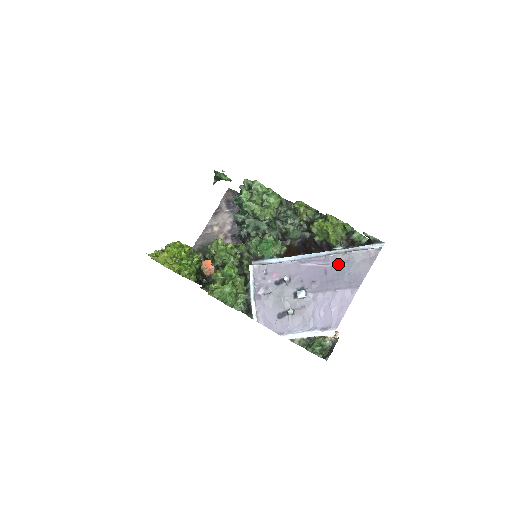
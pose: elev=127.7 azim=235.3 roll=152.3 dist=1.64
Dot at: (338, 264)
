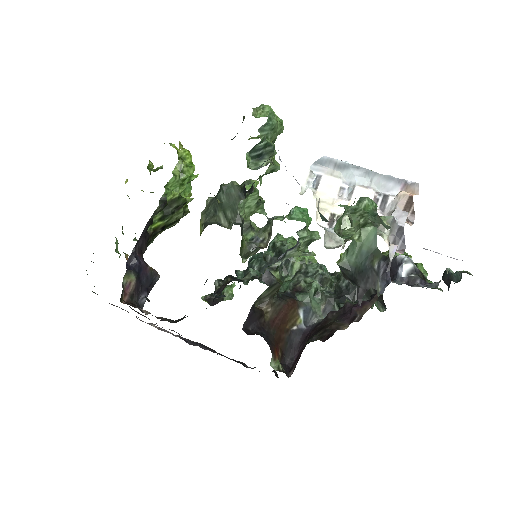
Dot at: occluded
